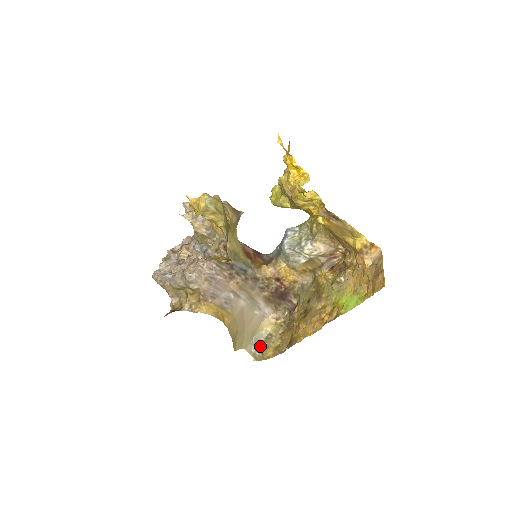
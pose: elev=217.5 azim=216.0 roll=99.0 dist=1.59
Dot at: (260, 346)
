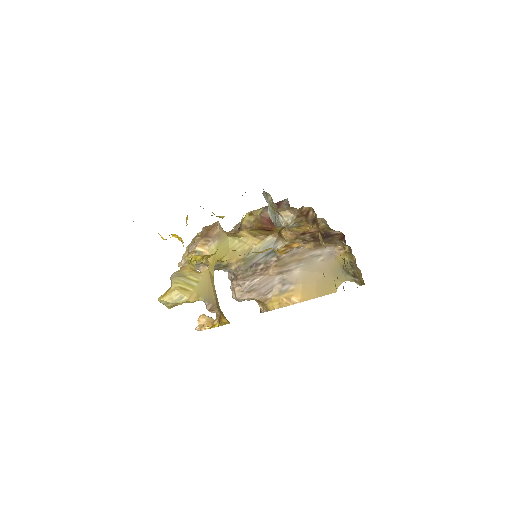
Dot at: (353, 273)
